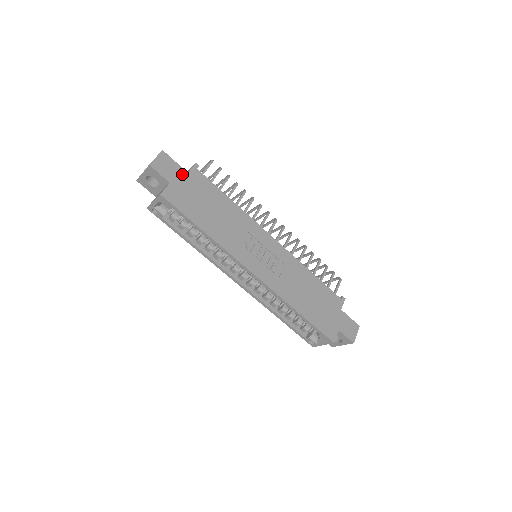
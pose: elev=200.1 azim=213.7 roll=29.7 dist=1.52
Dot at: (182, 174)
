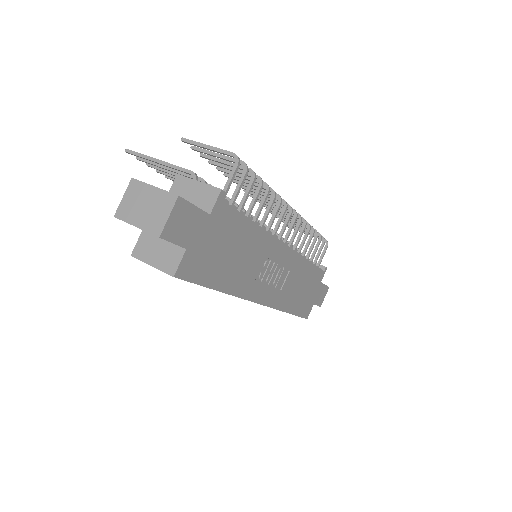
Dot at: (203, 222)
